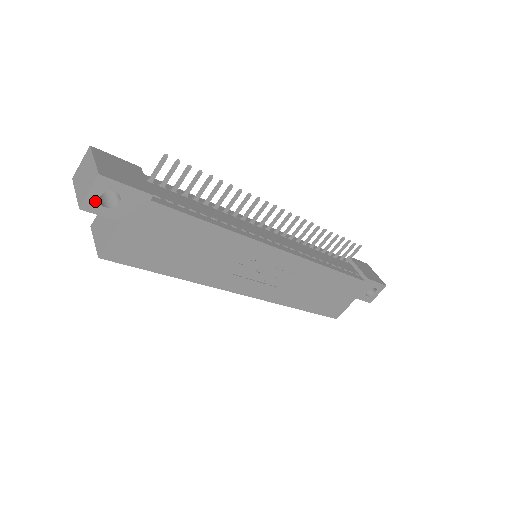
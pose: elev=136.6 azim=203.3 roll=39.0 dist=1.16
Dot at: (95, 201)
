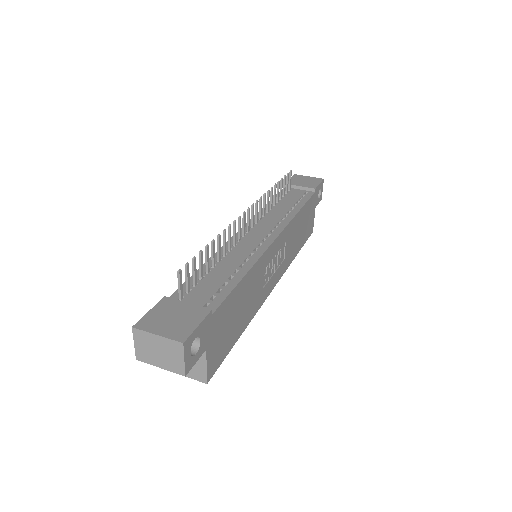
Dot at: (189, 360)
